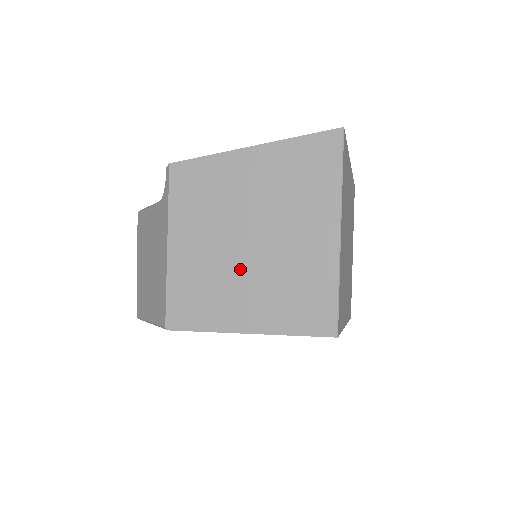
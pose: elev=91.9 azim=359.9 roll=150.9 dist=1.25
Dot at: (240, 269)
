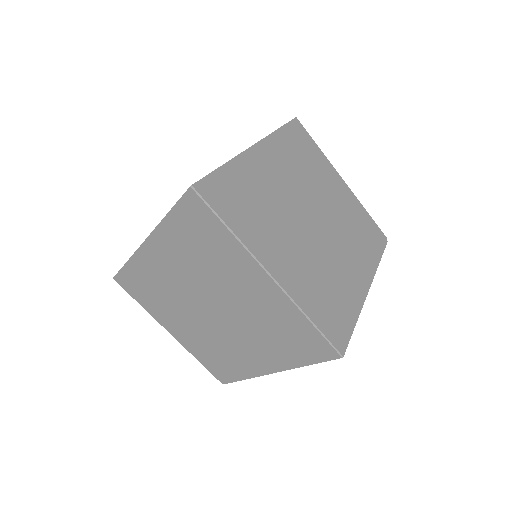
Dot at: (228, 333)
